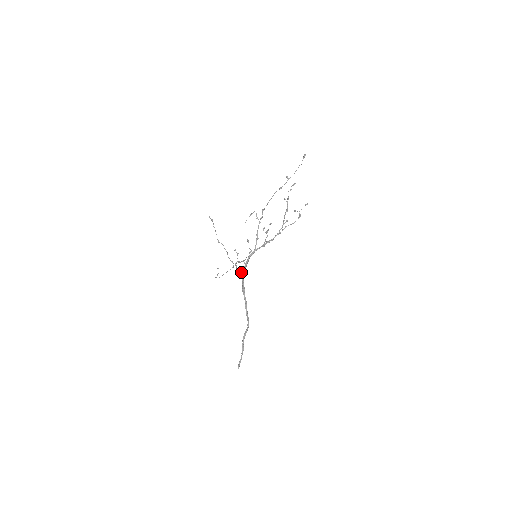
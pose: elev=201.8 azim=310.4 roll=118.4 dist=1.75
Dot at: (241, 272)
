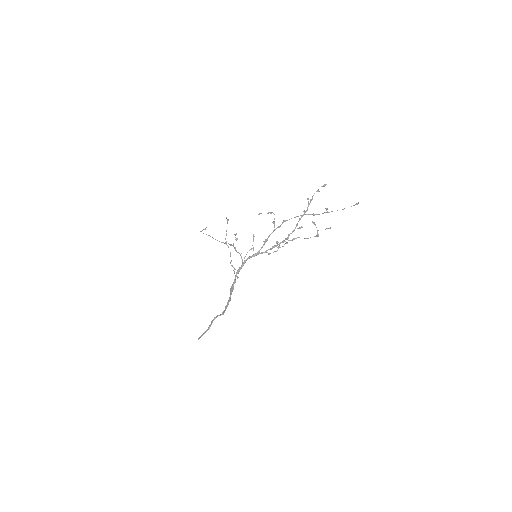
Dot at: (237, 277)
